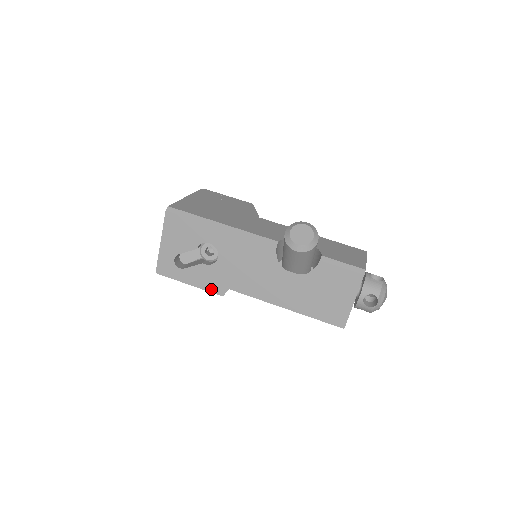
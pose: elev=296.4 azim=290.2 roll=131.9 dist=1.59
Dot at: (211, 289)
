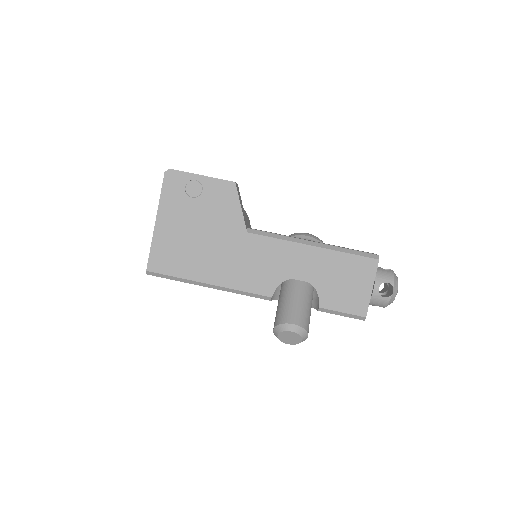
Dot at: occluded
